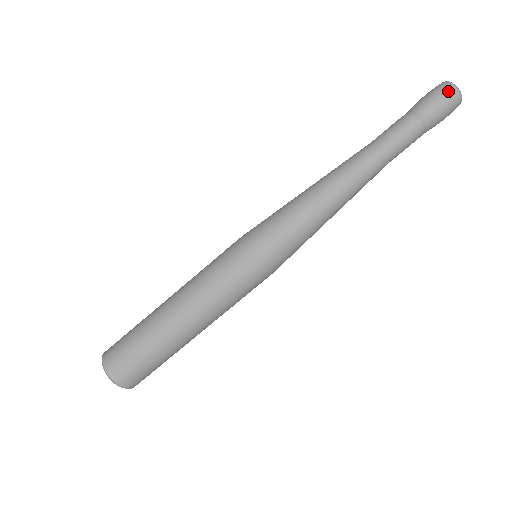
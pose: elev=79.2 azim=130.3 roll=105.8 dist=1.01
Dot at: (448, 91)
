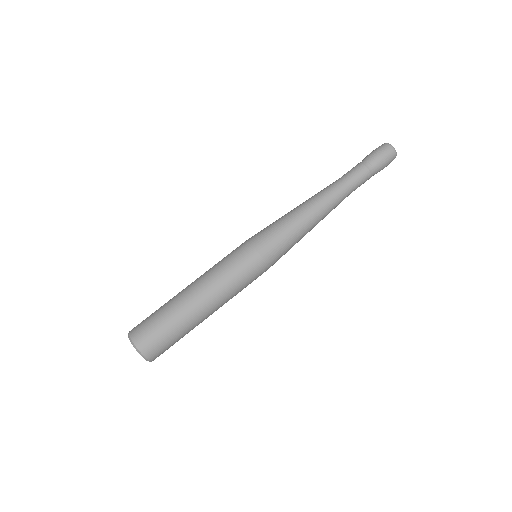
Dot at: (388, 148)
